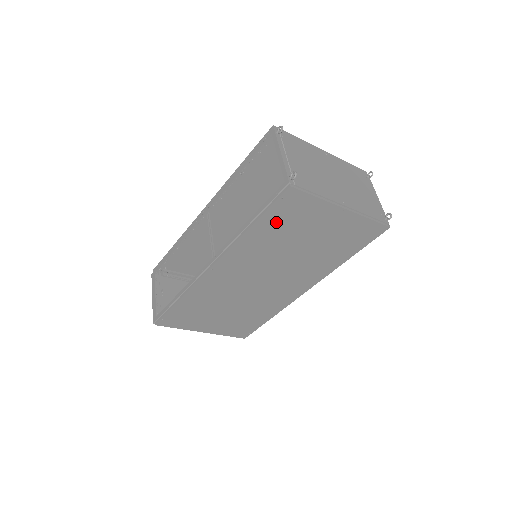
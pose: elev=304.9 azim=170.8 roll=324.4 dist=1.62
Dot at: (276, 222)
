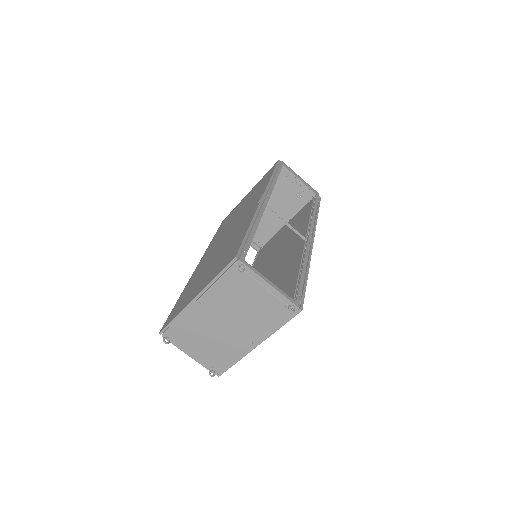
Dot at: occluded
